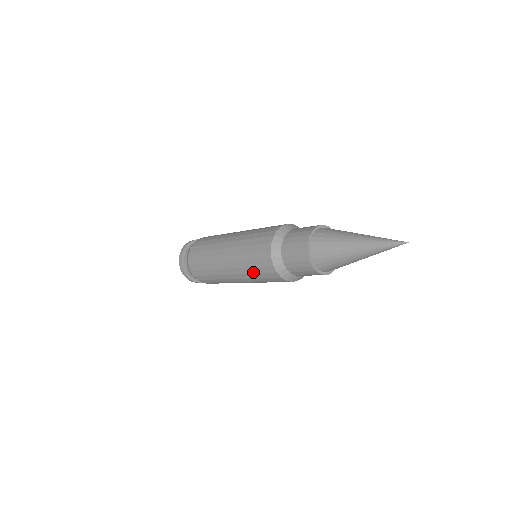
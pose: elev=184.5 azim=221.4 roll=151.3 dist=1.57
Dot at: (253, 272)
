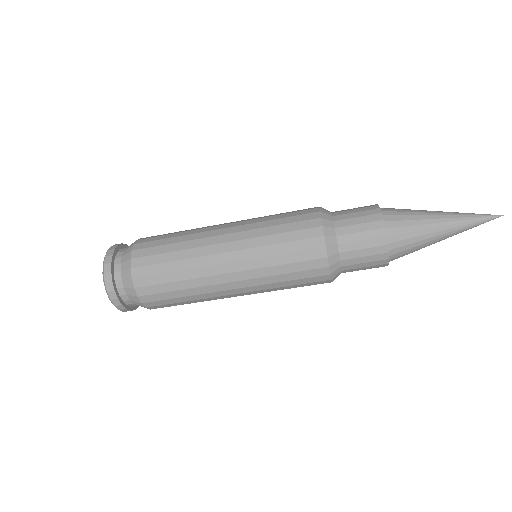
Dot at: (274, 218)
